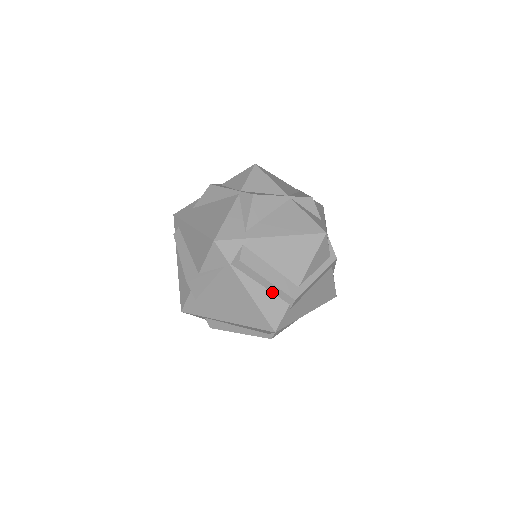
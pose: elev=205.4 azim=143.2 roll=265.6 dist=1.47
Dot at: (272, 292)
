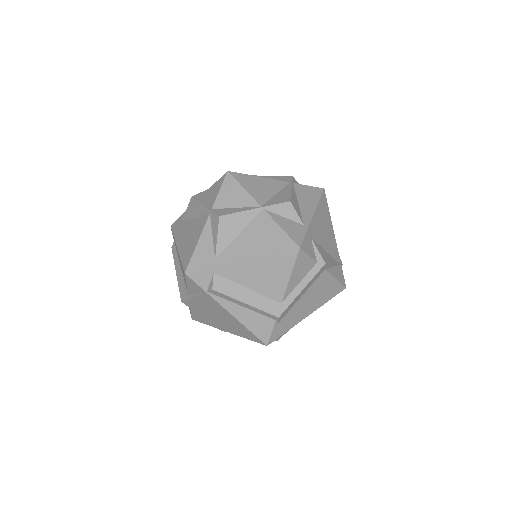
Dot at: (255, 311)
